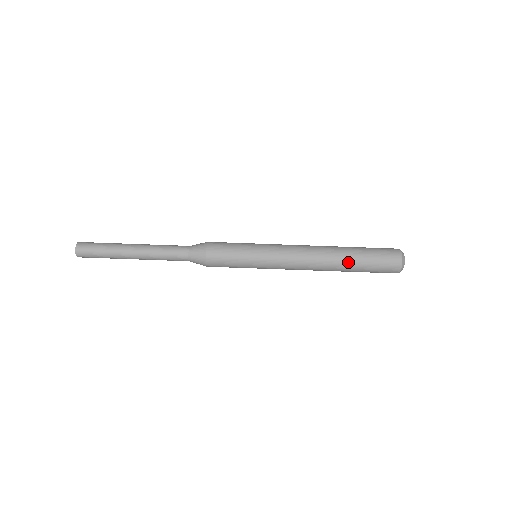
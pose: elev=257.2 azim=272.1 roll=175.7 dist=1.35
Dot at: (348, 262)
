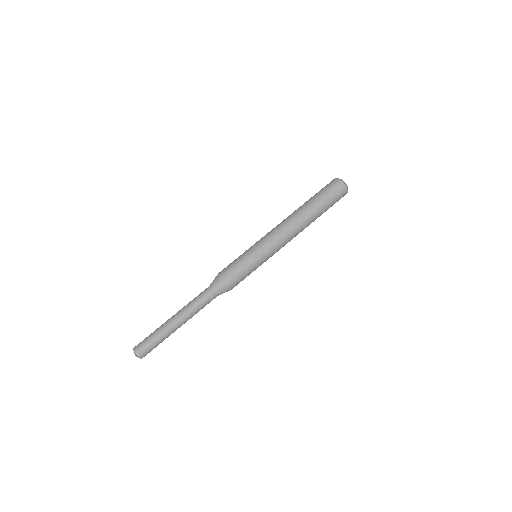
Dot at: (306, 203)
